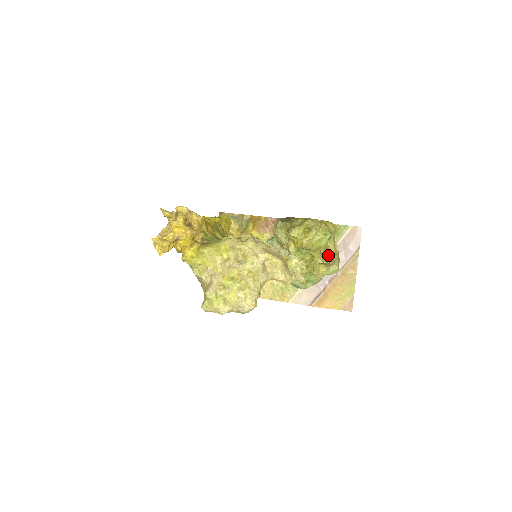
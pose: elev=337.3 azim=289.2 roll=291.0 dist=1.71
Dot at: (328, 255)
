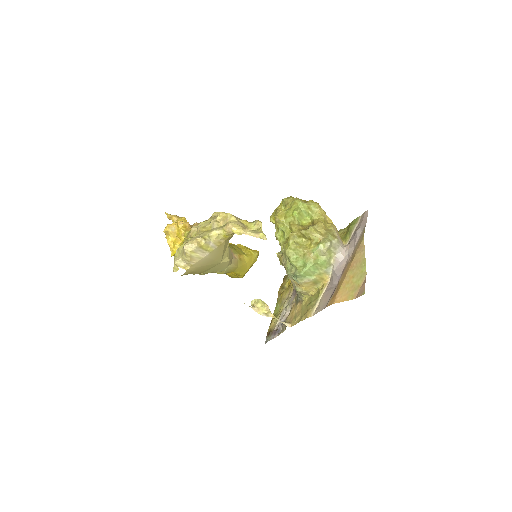
Dot at: occluded
